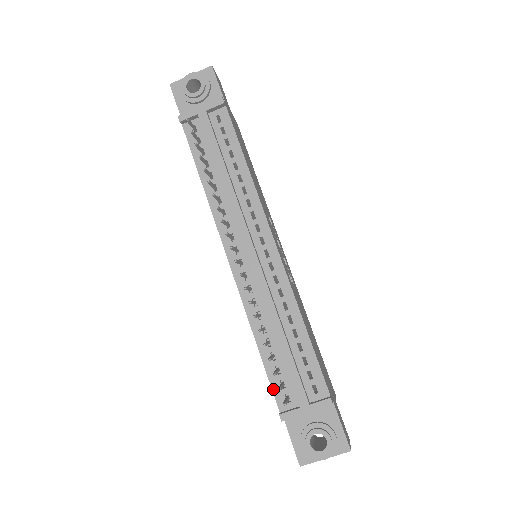
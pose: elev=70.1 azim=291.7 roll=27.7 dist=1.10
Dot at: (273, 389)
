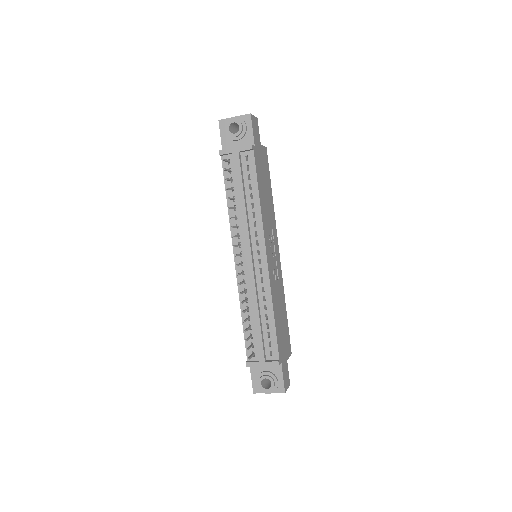
Dot at: (246, 346)
